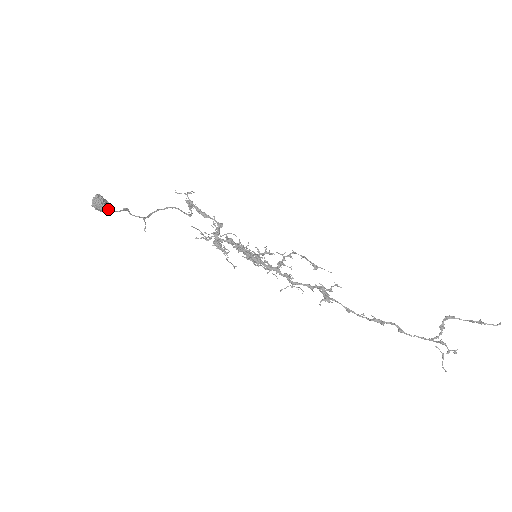
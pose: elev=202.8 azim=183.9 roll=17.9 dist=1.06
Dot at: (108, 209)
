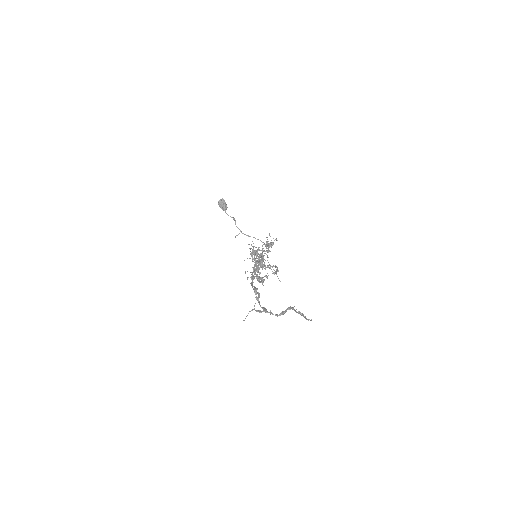
Dot at: (225, 211)
